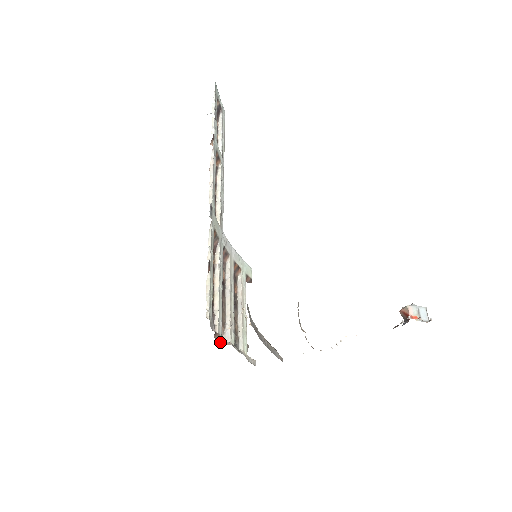
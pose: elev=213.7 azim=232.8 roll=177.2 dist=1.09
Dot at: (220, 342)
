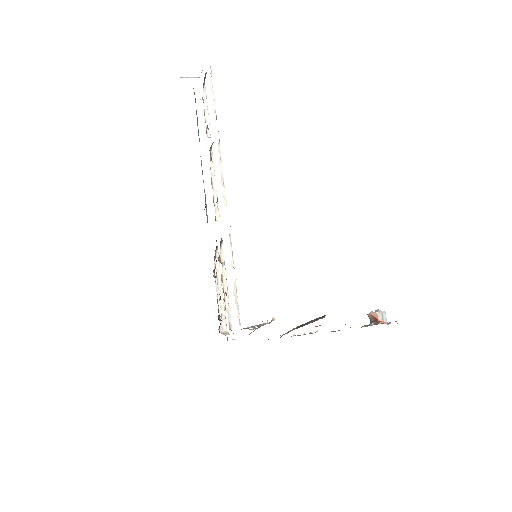
Dot at: (219, 332)
